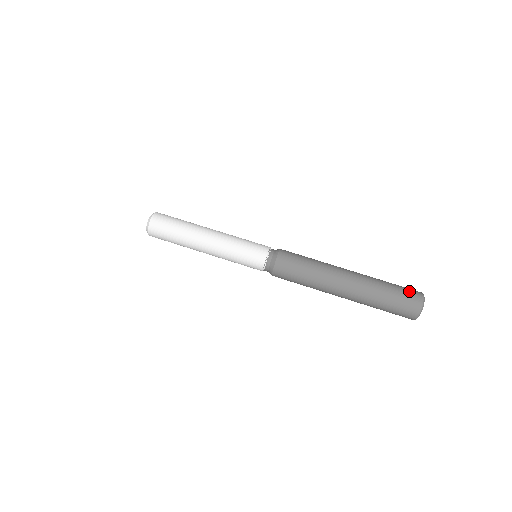
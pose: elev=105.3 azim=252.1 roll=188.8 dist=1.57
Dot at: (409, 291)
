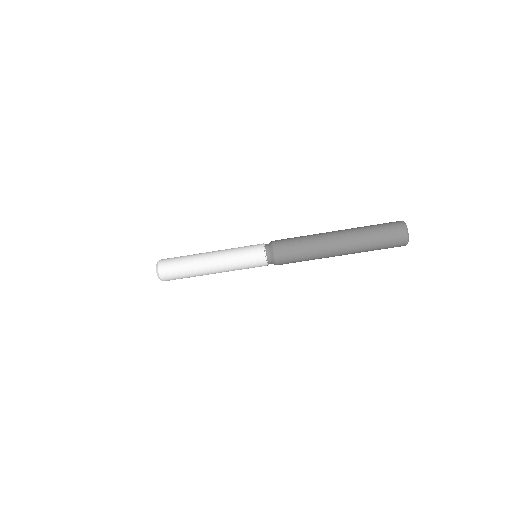
Dot at: (393, 232)
